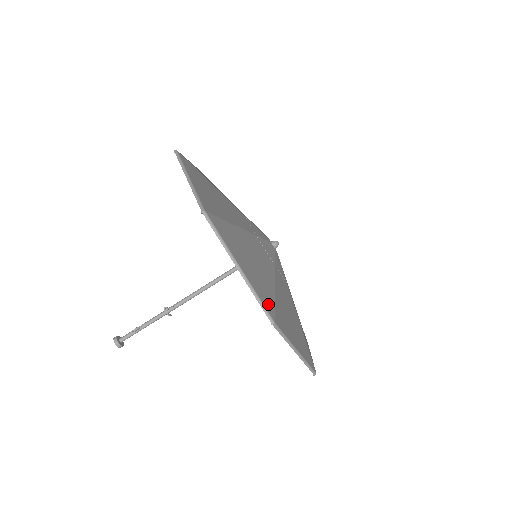
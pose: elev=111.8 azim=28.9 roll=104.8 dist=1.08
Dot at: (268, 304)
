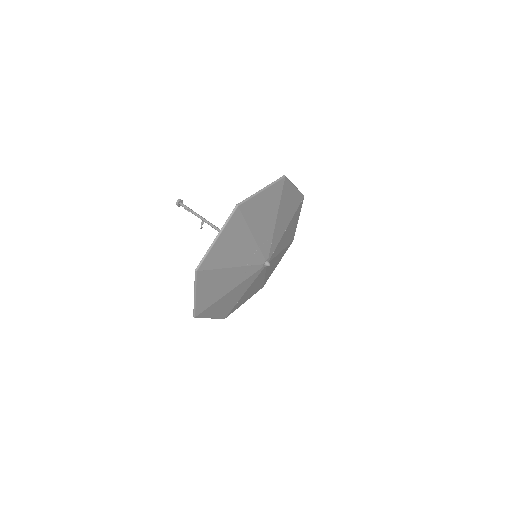
Dot at: (201, 309)
